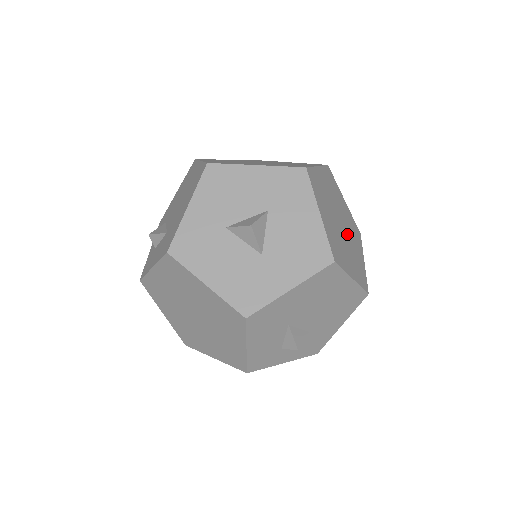
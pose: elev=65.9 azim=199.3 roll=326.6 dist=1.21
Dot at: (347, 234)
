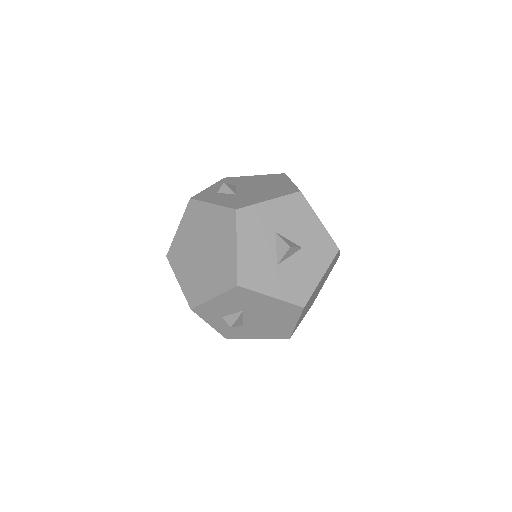
Dot at: occluded
